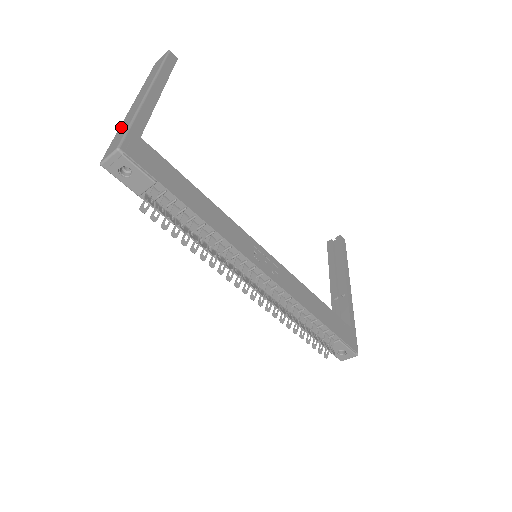
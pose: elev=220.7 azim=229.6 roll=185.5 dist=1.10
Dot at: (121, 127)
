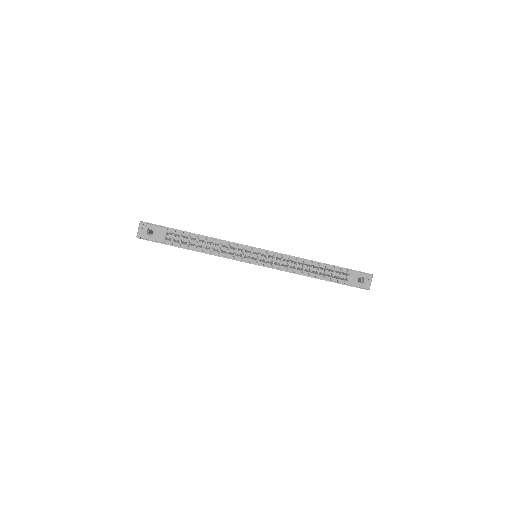
Dot at: occluded
